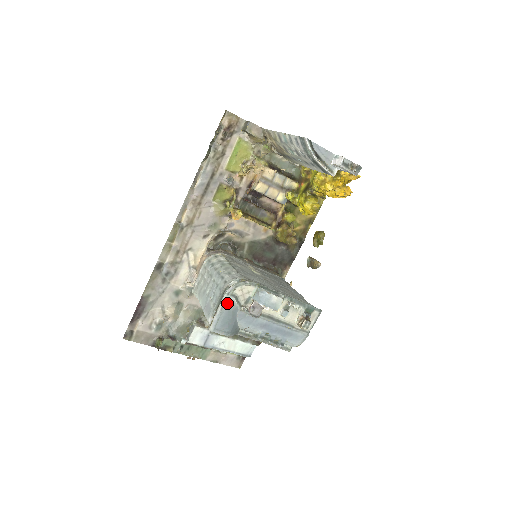
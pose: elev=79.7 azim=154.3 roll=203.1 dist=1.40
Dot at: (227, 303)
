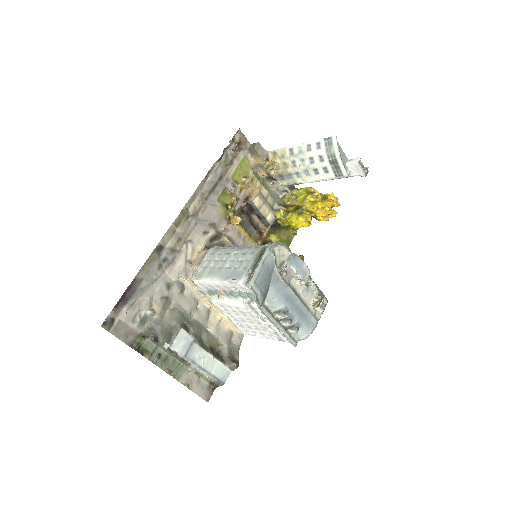
Dot at: (268, 258)
